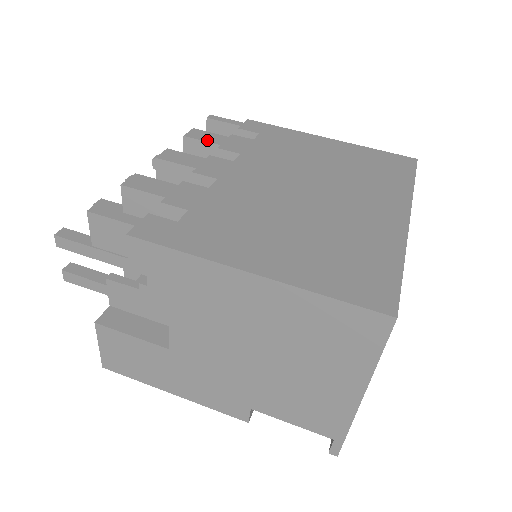
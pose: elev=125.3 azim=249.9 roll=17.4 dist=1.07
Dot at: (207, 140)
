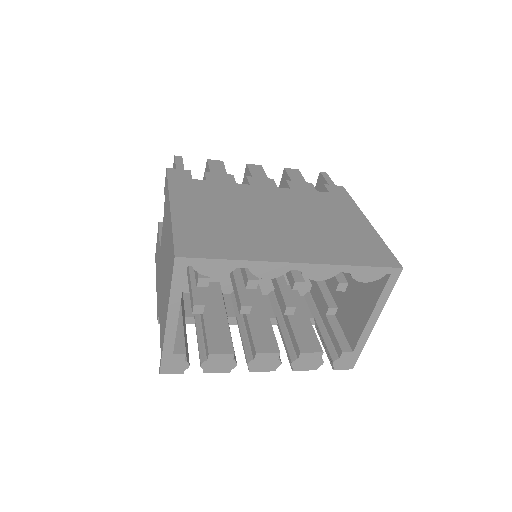
Dot at: (290, 175)
